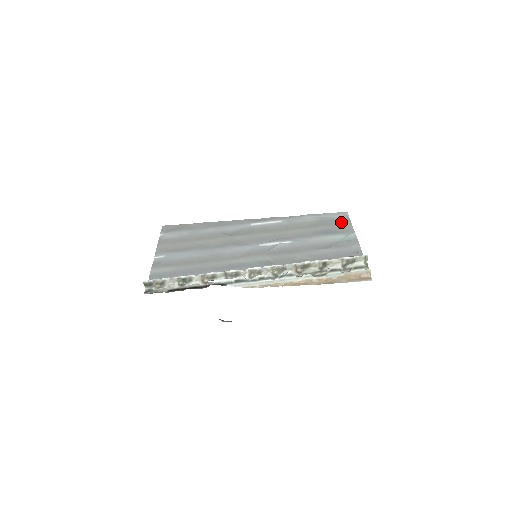
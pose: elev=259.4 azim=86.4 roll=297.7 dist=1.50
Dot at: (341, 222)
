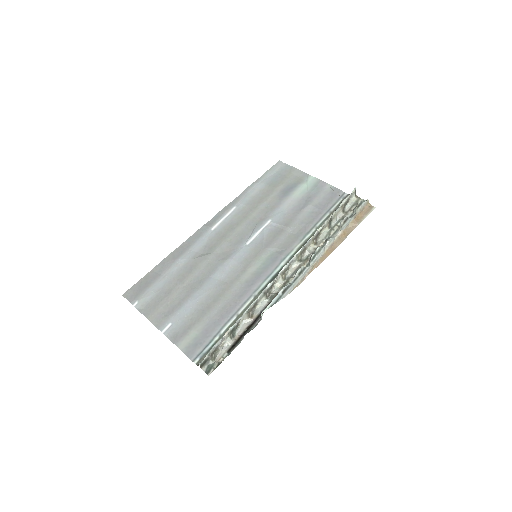
Dot at: (287, 173)
